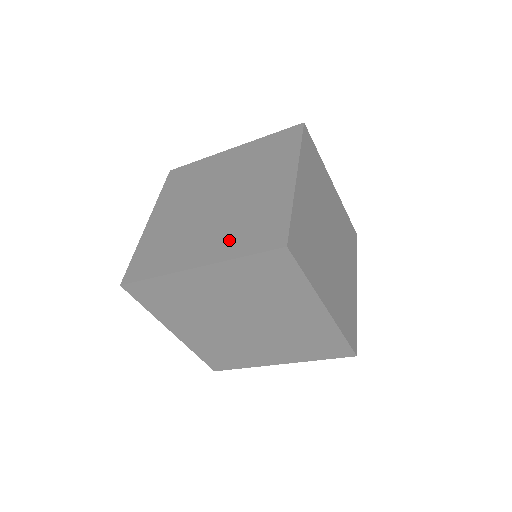
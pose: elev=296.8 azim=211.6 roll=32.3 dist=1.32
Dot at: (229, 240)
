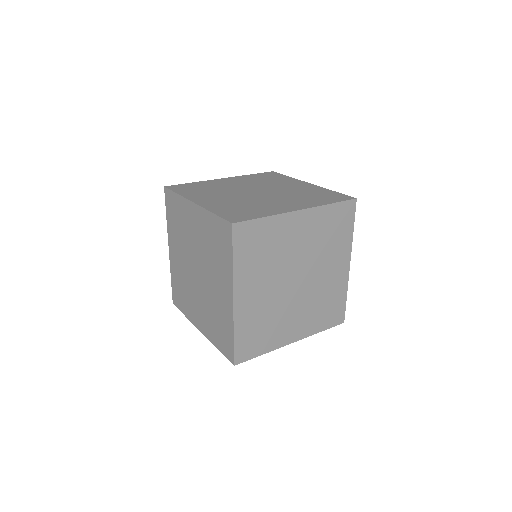
Dot at: (307, 200)
